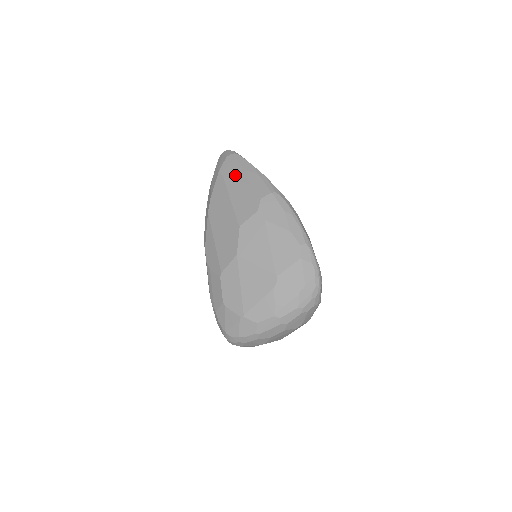
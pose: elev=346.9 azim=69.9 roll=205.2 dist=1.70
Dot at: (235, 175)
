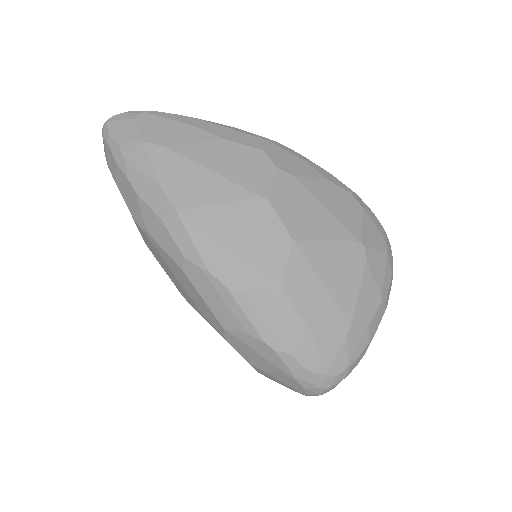
Dot at: (183, 136)
